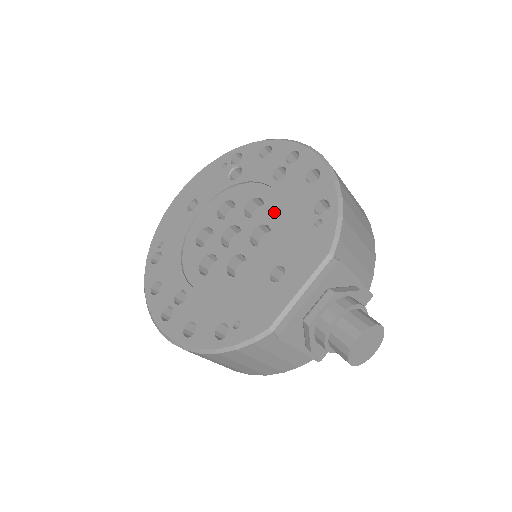
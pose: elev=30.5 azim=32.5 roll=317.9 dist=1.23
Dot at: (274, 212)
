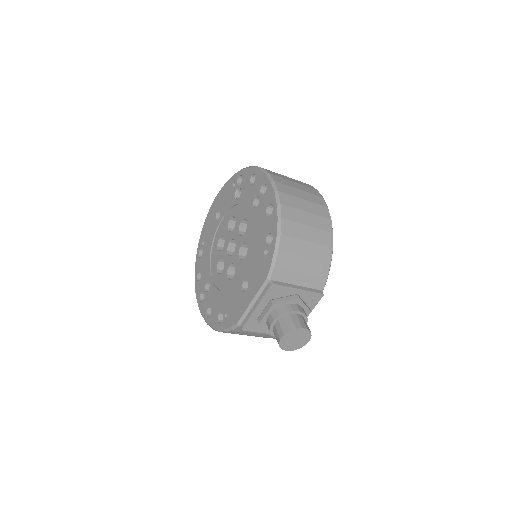
Dot at: (250, 235)
